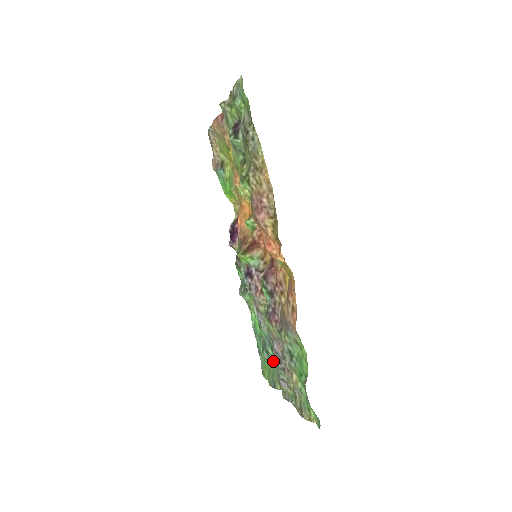
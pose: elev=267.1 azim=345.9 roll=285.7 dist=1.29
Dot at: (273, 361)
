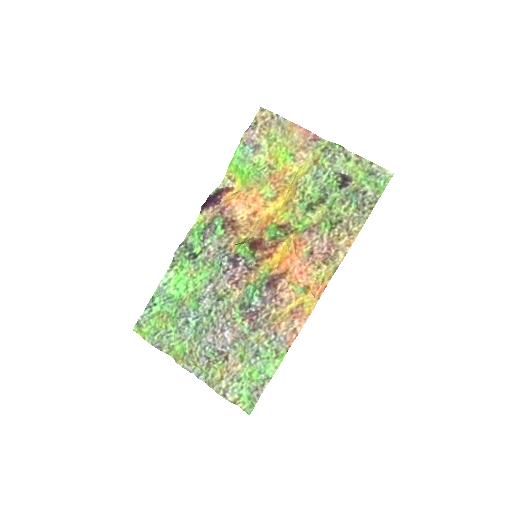
Dot at: (189, 332)
